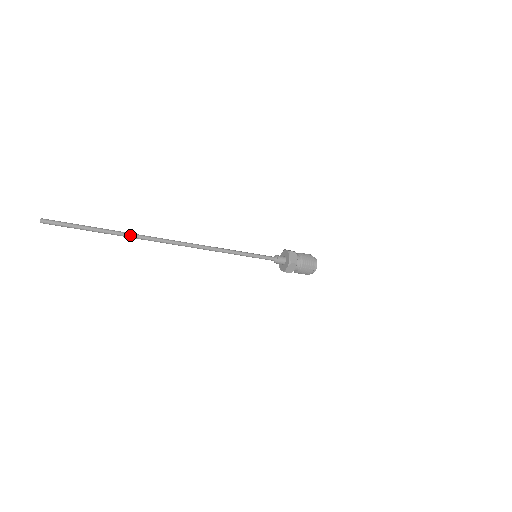
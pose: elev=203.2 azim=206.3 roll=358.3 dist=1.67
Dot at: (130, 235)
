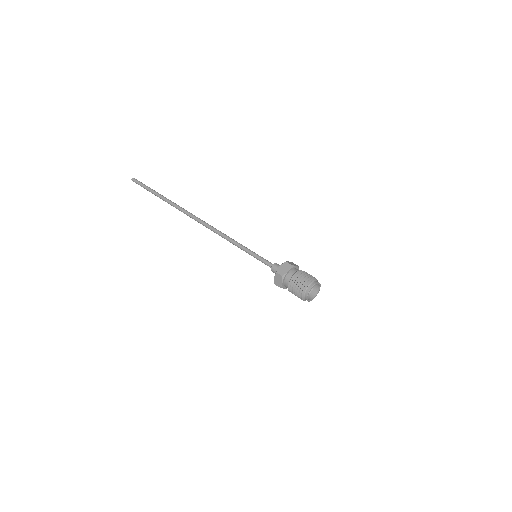
Dot at: (171, 203)
